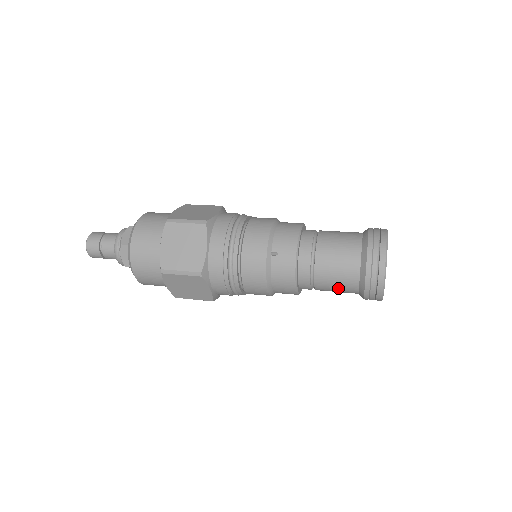
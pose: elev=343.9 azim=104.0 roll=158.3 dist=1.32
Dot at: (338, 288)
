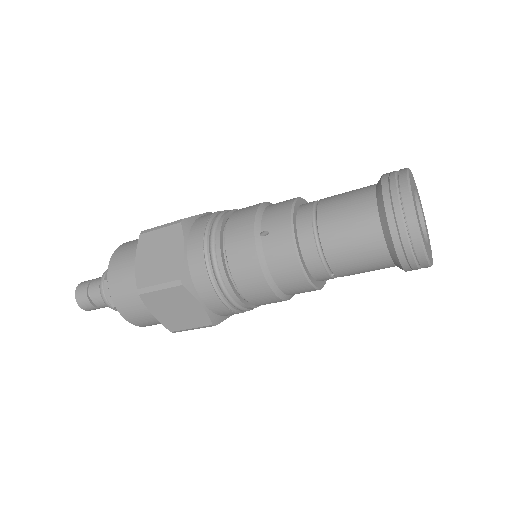
Dot at: (361, 260)
